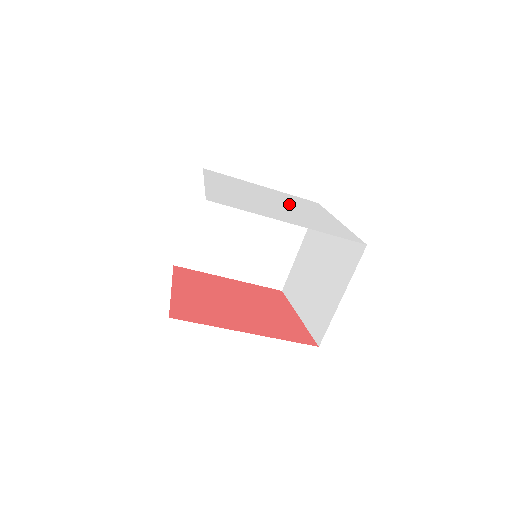
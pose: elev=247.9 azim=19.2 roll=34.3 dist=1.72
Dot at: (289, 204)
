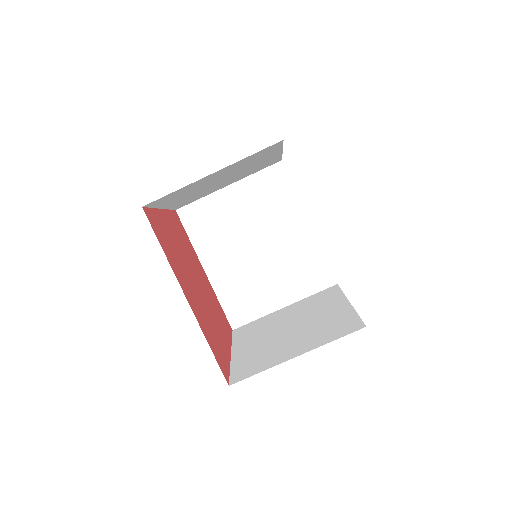
Dot at: occluded
